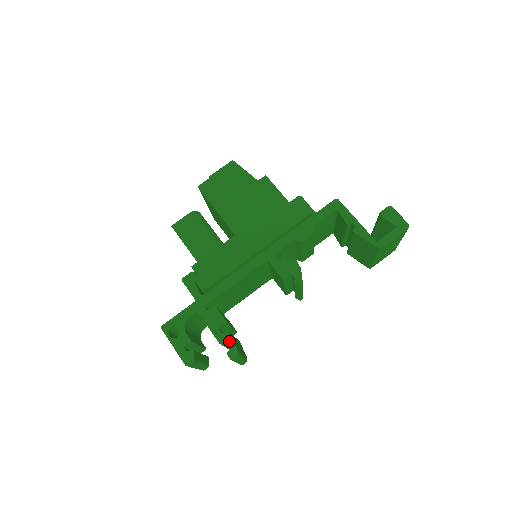
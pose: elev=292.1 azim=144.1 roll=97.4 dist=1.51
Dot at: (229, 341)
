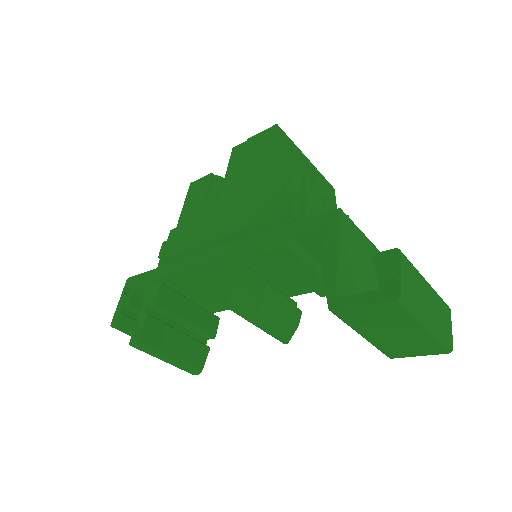
Dot at: (141, 324)
